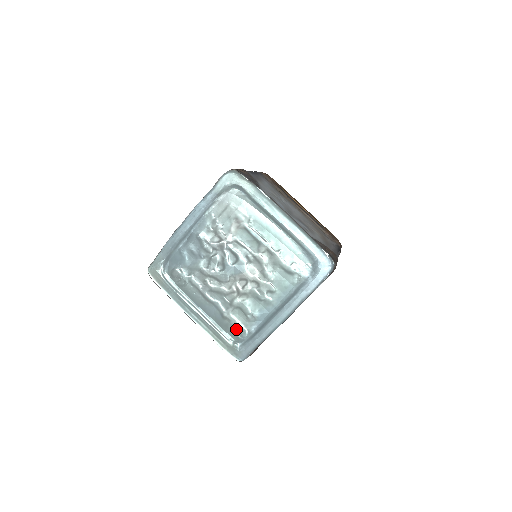
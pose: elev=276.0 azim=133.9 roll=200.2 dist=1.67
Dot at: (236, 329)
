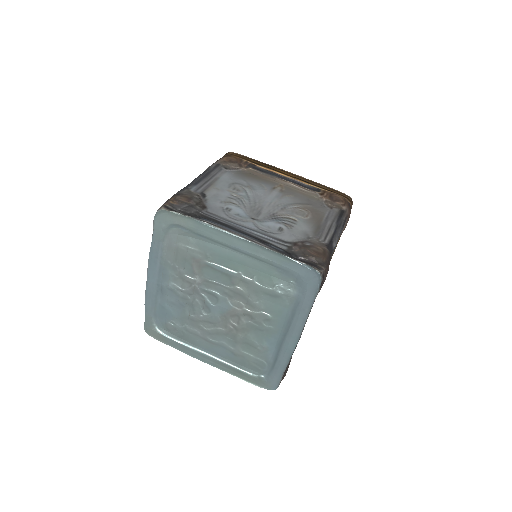
Dot at: (254, 363)
